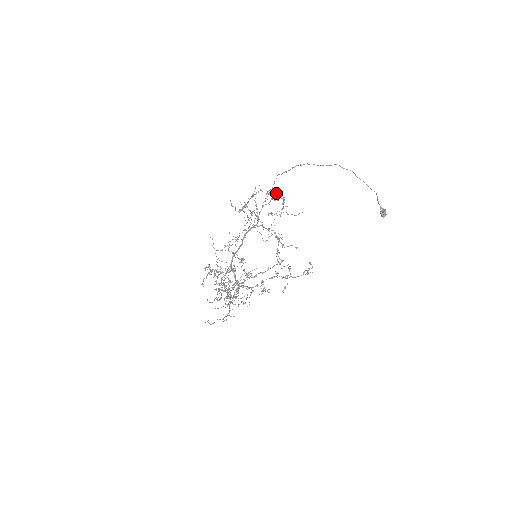
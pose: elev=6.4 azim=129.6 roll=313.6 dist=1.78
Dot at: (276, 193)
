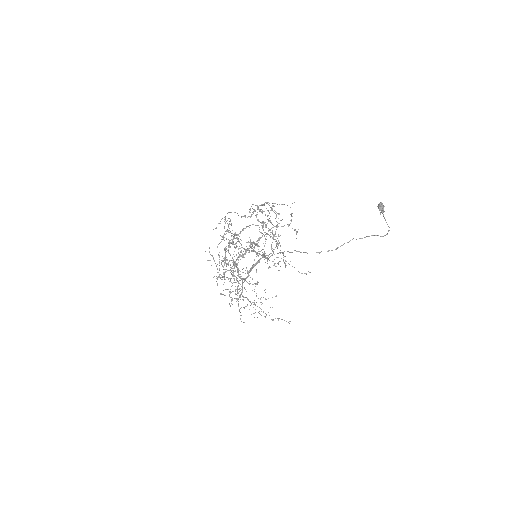
Dot at: occluded
